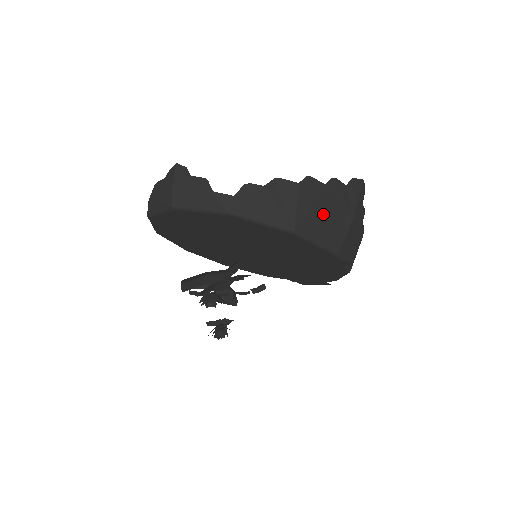
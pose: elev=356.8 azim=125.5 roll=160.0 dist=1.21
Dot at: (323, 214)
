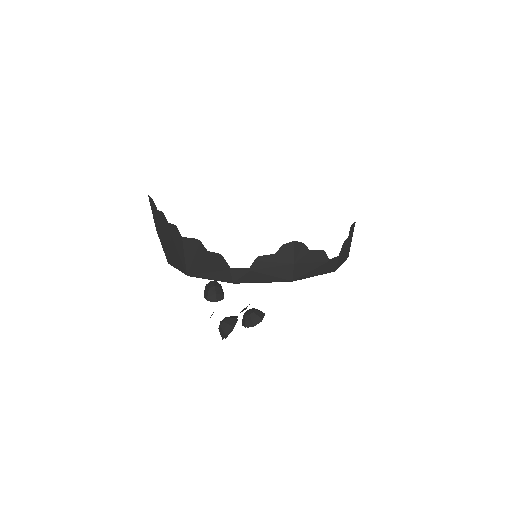
Dot at: occluded
